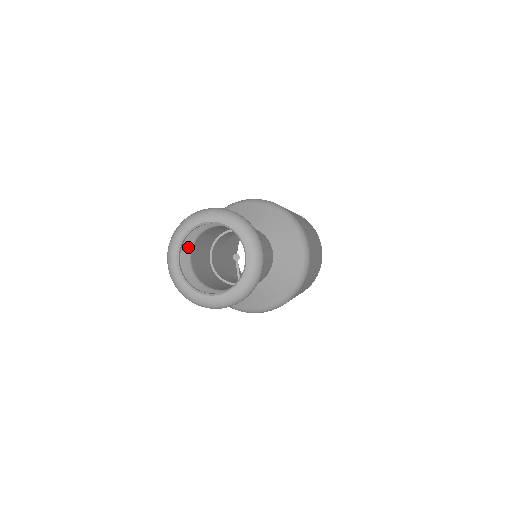
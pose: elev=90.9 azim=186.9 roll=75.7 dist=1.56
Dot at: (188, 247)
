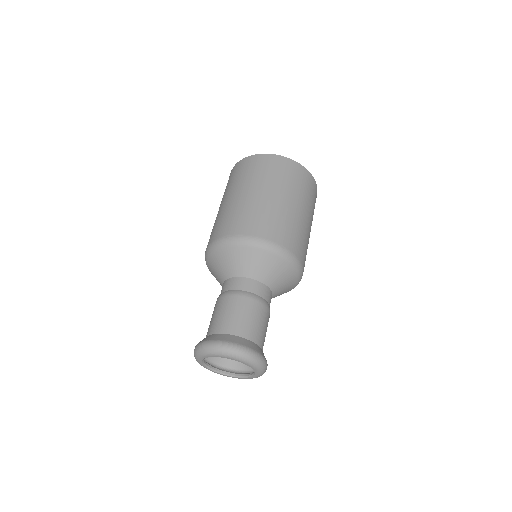
Dot at: occluded
